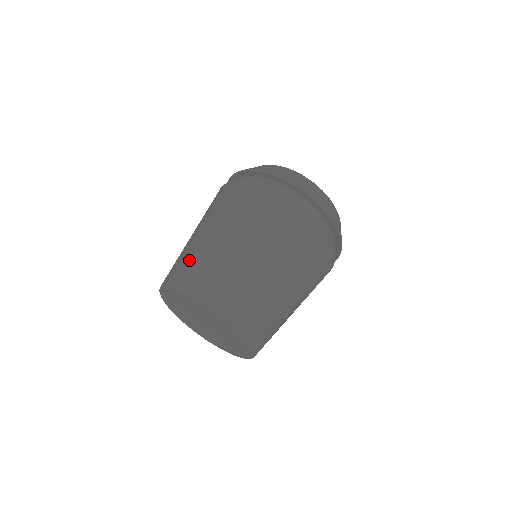
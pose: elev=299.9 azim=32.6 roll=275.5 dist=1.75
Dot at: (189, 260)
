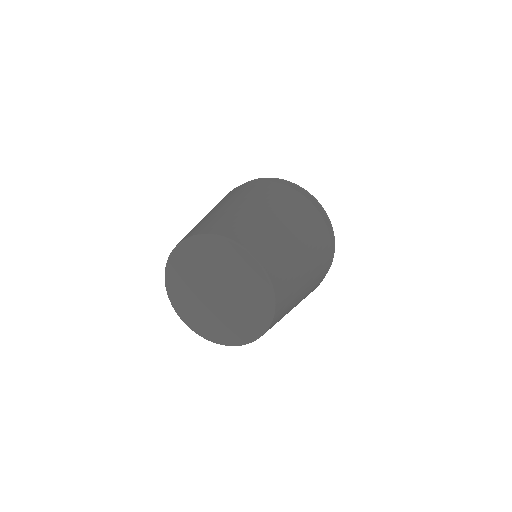
Dot at: occluded
